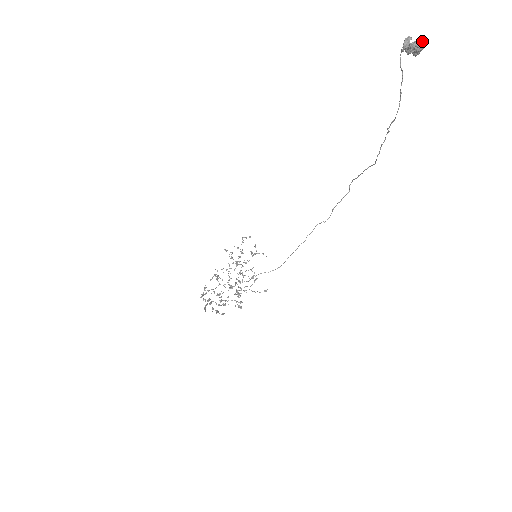
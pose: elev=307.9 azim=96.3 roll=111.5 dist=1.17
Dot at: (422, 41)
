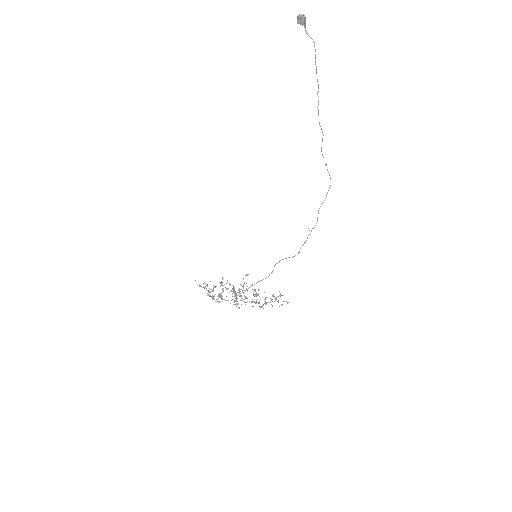
Dot at: (304, 15)
